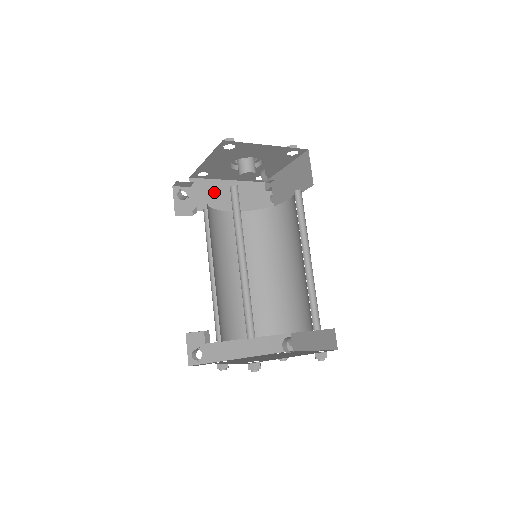
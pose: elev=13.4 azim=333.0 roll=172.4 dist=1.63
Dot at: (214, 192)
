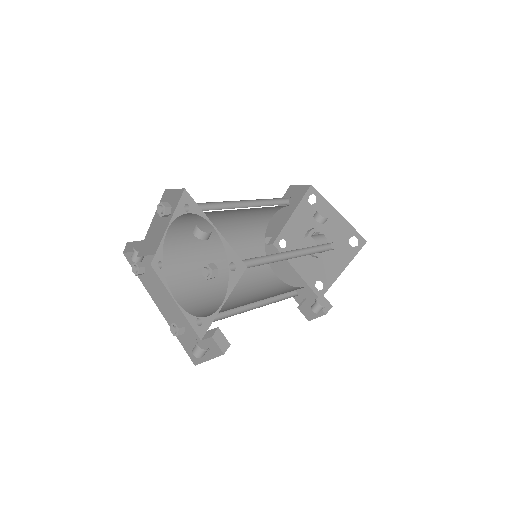
Dot at: (278, 261)
